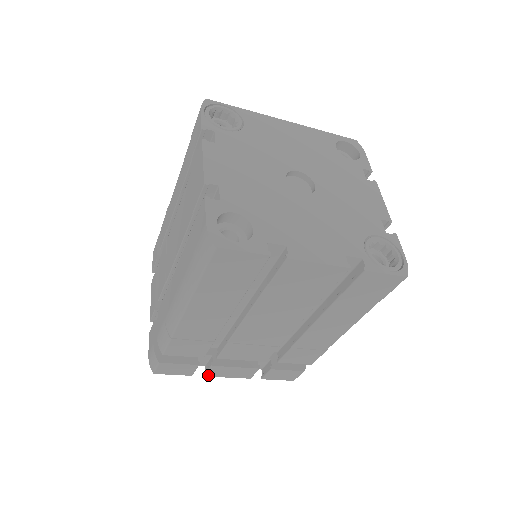
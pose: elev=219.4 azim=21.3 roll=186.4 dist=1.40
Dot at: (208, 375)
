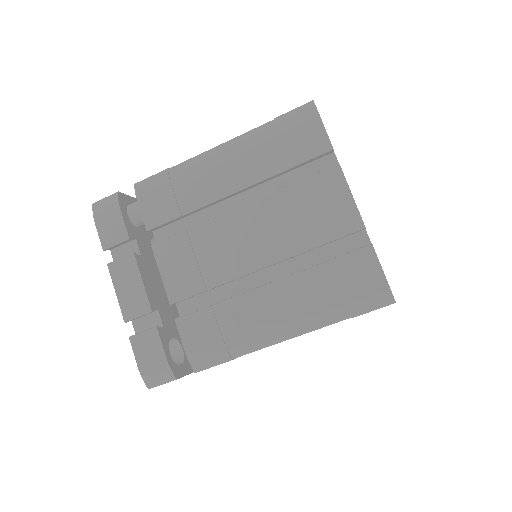
Dot at: occluded
